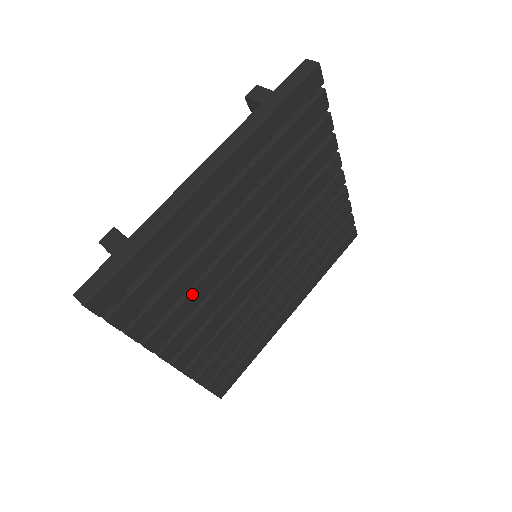
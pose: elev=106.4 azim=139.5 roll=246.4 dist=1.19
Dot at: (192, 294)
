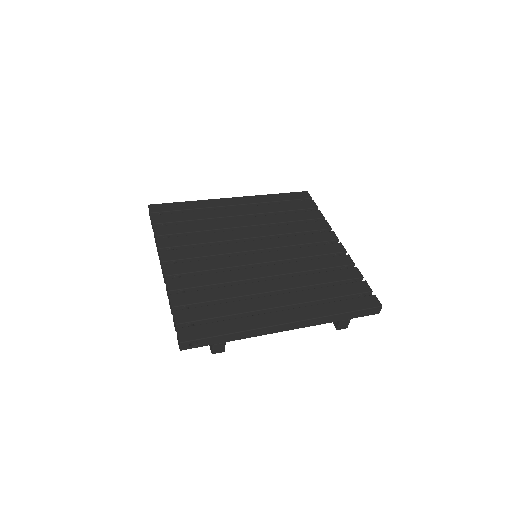
Dot at: (199, 236)
